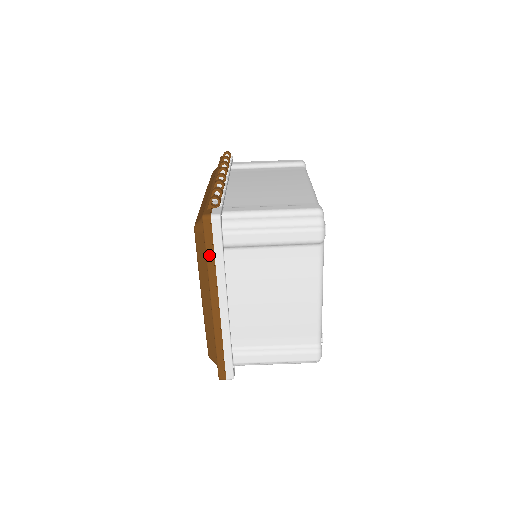
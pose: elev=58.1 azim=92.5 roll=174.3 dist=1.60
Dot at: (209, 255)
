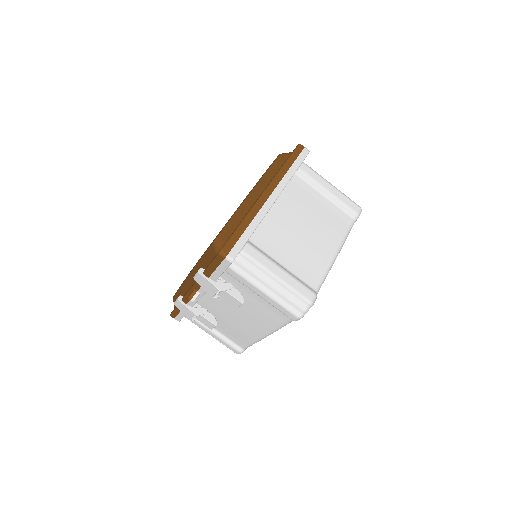
Dot at: (288, 162)
